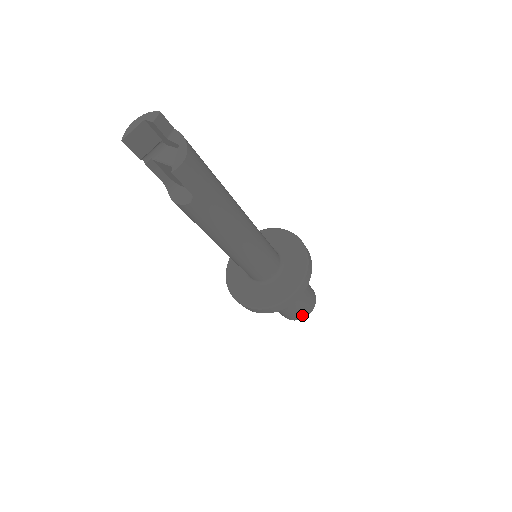
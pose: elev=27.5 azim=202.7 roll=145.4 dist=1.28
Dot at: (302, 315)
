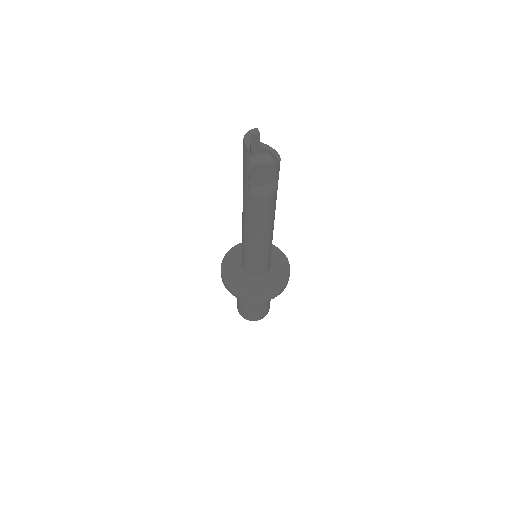
Dot at: (269, 308)
